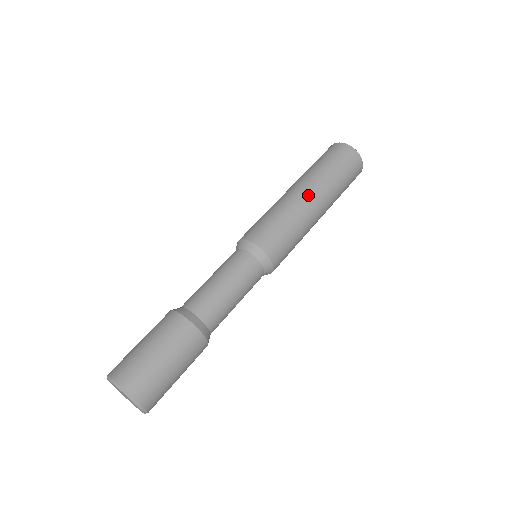
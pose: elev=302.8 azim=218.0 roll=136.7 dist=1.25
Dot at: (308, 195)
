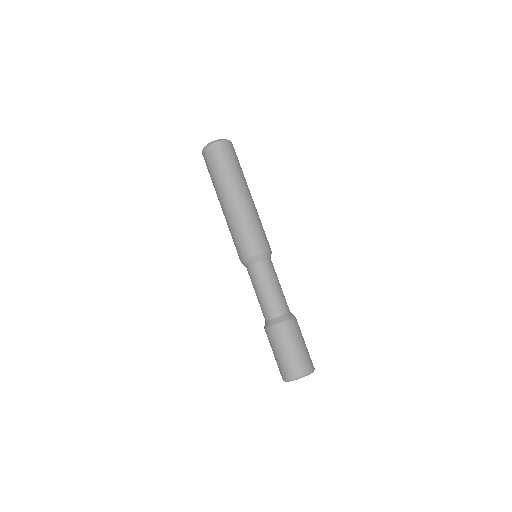
Dot at: (232, 201)
